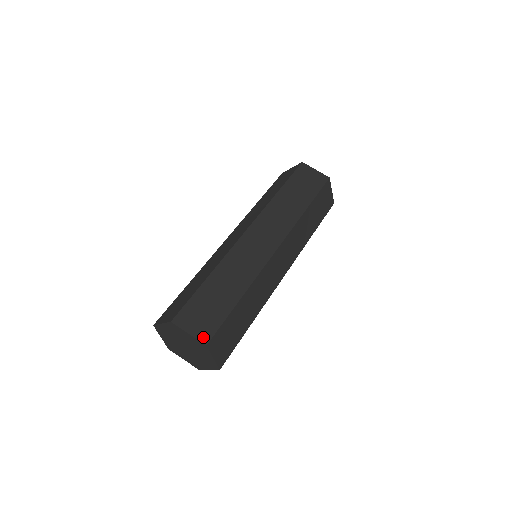
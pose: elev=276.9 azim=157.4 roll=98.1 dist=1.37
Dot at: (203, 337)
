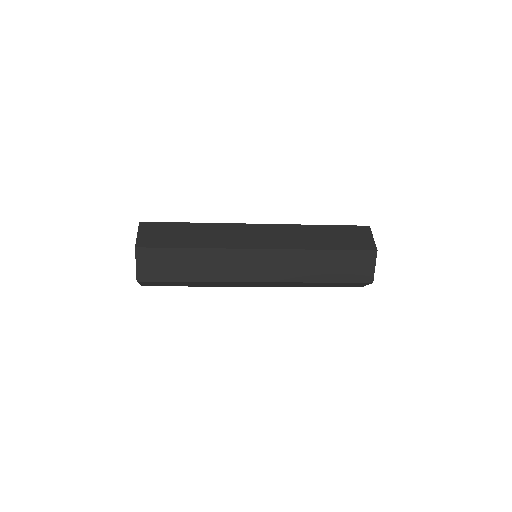
Dot at: (140, 242)
